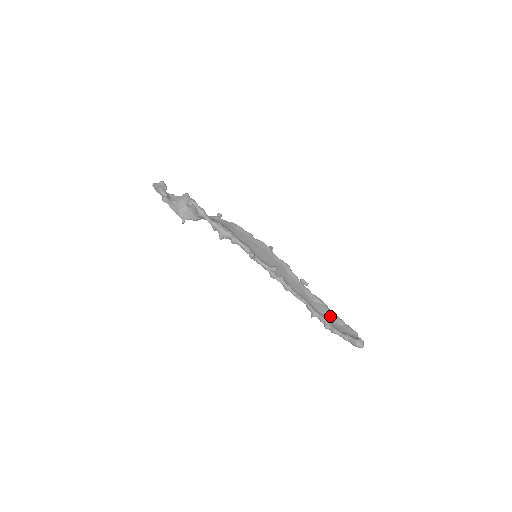
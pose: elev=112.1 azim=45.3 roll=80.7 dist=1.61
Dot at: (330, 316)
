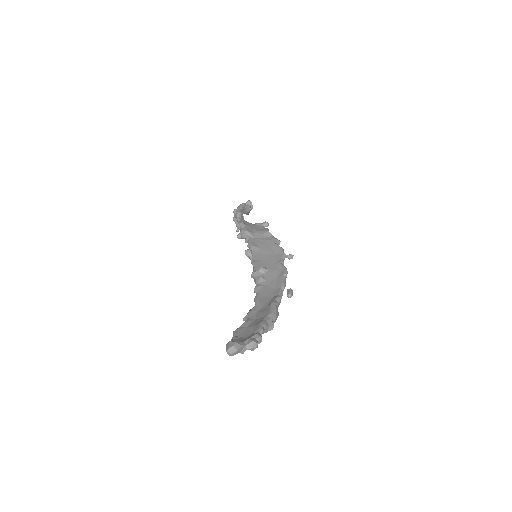
Dot at: (257, 322)
